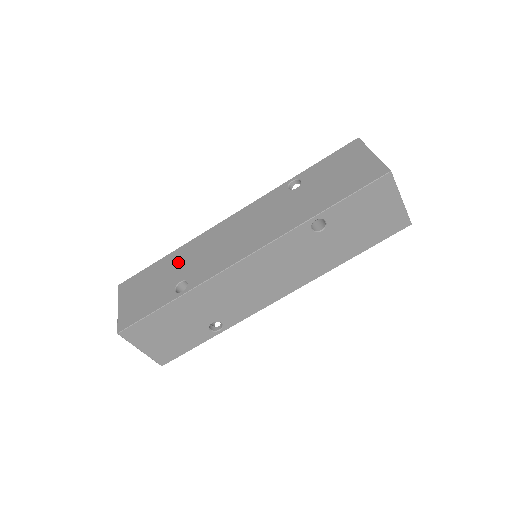
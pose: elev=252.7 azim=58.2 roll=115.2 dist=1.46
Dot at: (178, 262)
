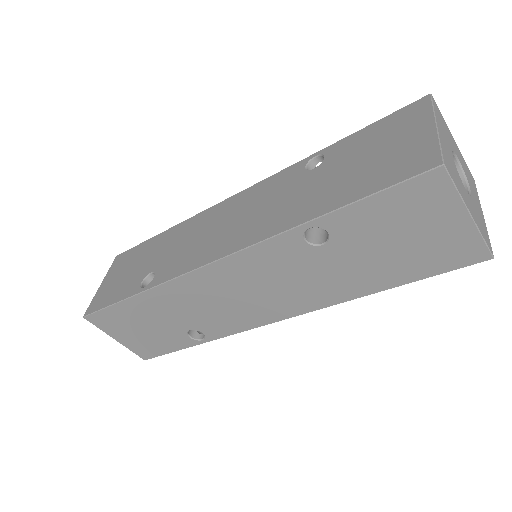
Dot at: (163, 245)
